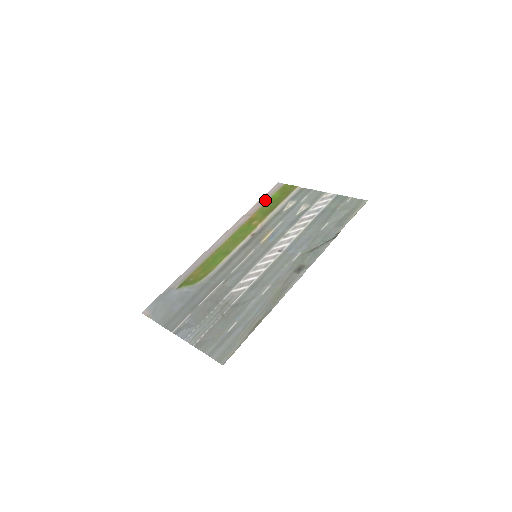
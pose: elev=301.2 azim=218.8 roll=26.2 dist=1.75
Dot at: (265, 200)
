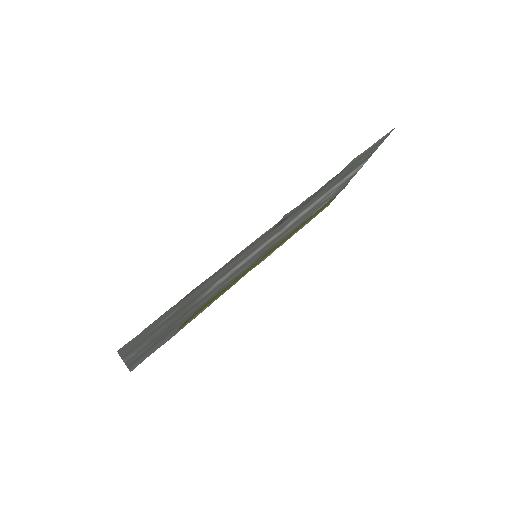
Dot at: occluded
